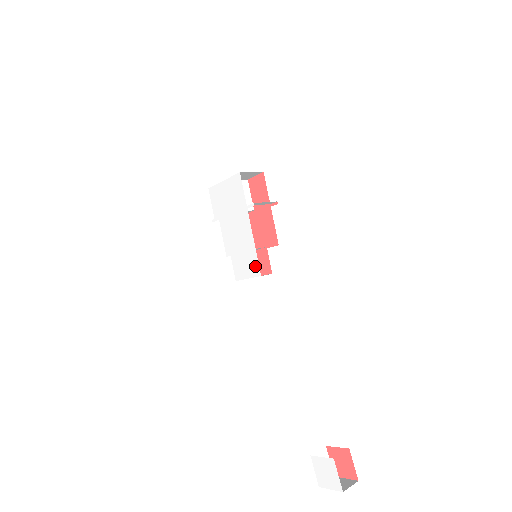
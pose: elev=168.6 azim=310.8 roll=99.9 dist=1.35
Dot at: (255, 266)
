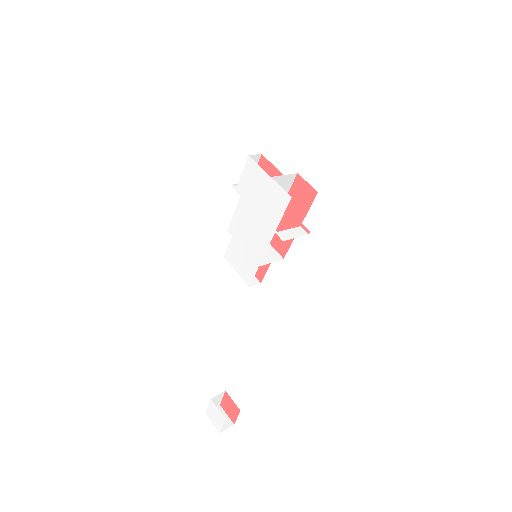
Dot at: (249, 275)
